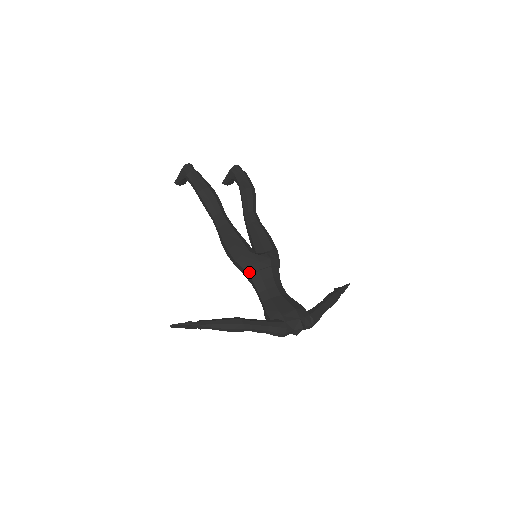
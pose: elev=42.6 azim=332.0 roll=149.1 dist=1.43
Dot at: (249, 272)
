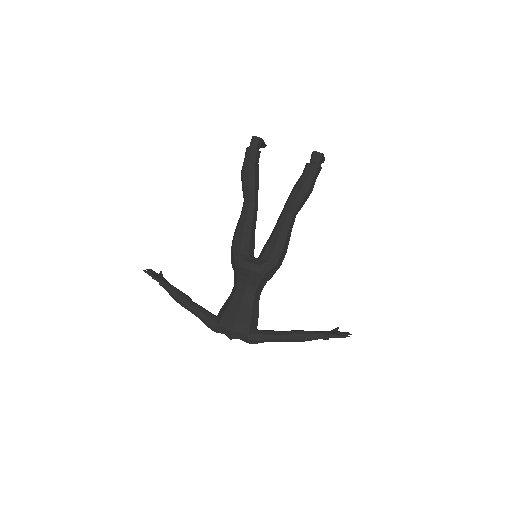
Dot at: (233, 267)
